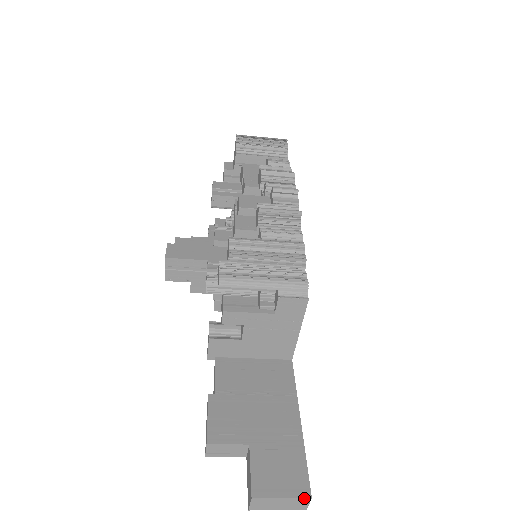
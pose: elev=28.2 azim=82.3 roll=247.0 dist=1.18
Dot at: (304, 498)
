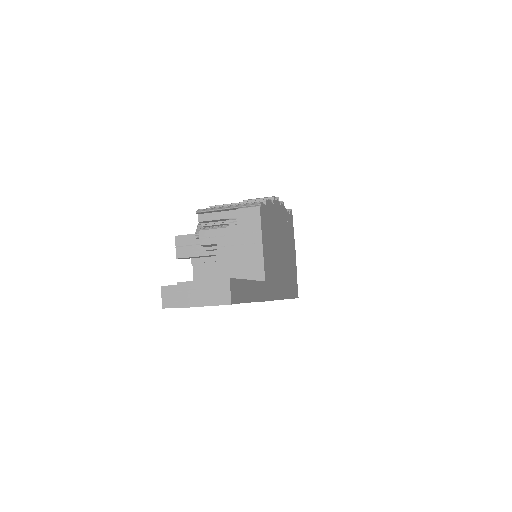
Dot at: (223, 279)
